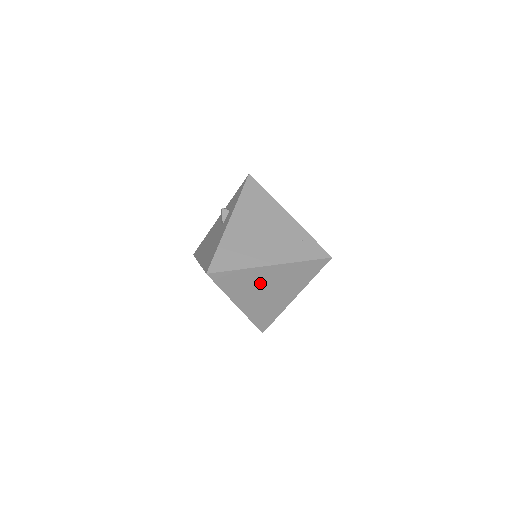
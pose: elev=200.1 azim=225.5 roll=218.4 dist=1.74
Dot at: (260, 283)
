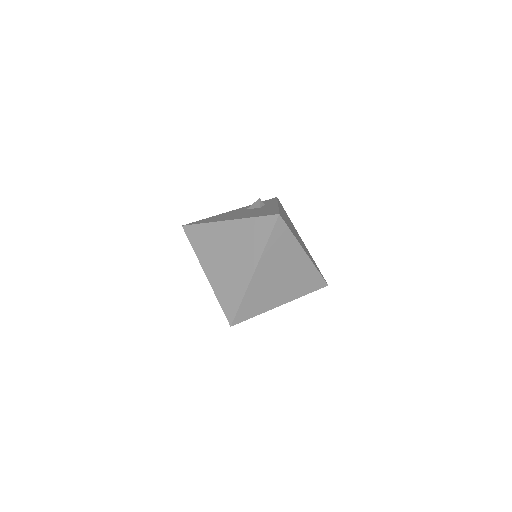
Dot at: (286, 263)
